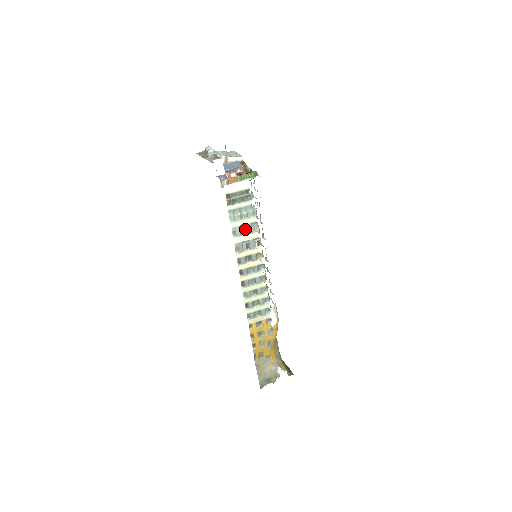
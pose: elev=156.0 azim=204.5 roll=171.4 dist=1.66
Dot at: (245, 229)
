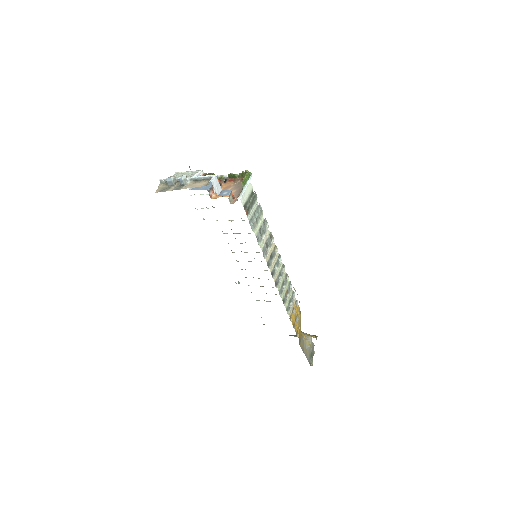
Dot at: (261, 231)
